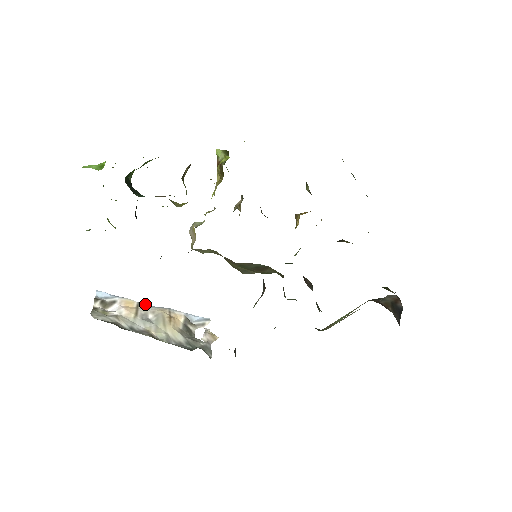
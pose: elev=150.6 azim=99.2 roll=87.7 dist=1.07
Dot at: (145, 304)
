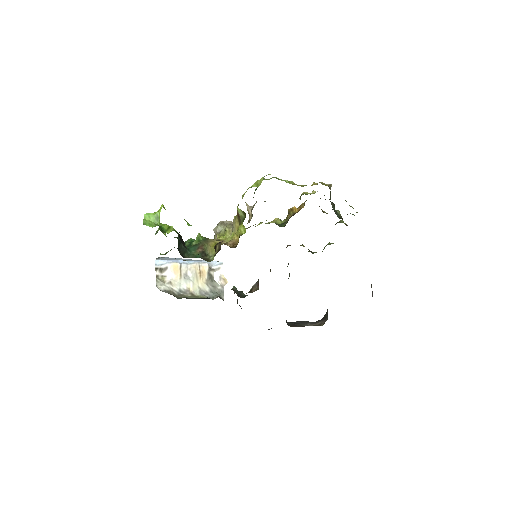
Dot at: (184, 263)
